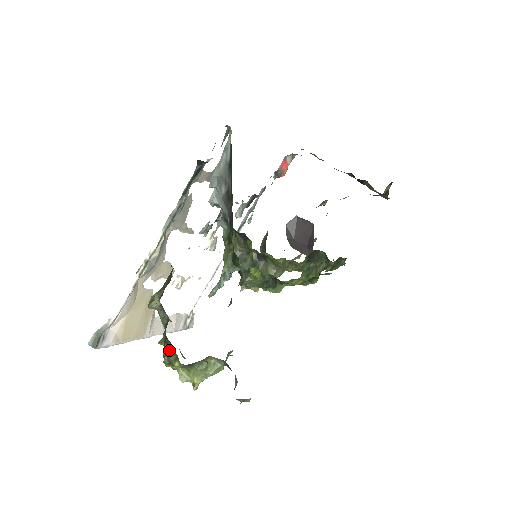
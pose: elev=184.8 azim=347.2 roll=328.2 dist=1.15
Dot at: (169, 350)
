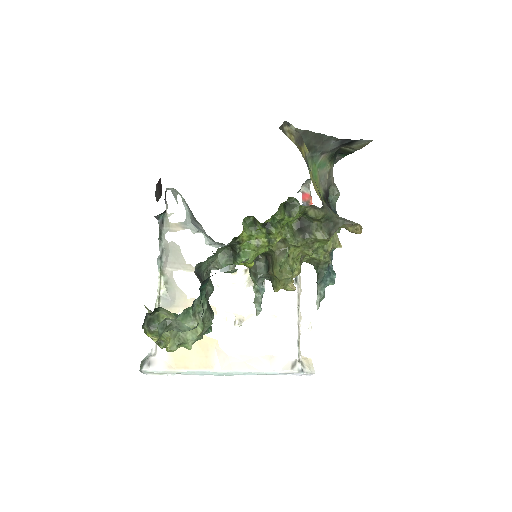
Dot at: occluded
